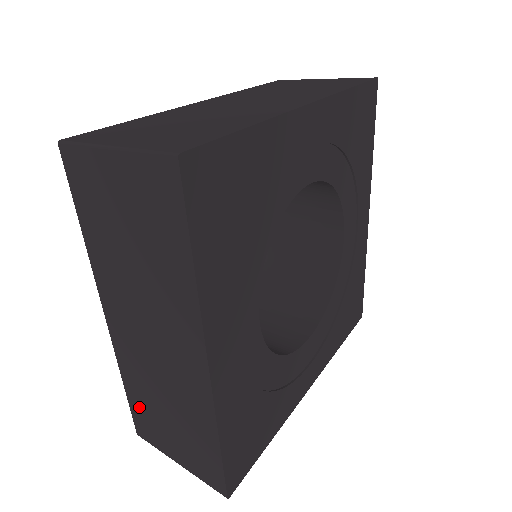
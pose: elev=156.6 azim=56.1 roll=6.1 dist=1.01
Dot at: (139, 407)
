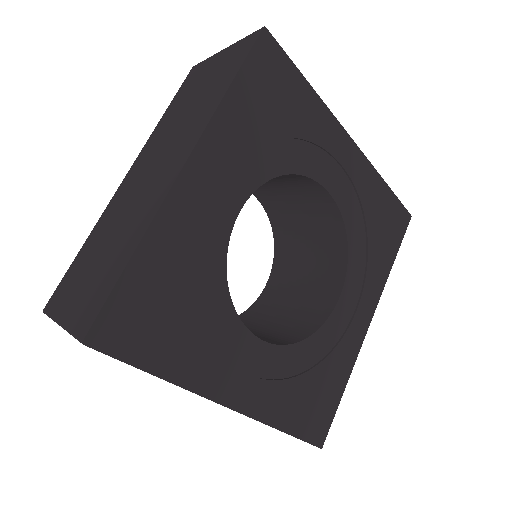
Dot at: (77, 265)
